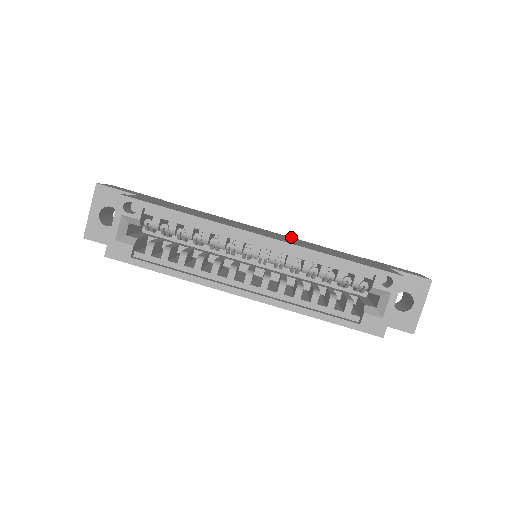
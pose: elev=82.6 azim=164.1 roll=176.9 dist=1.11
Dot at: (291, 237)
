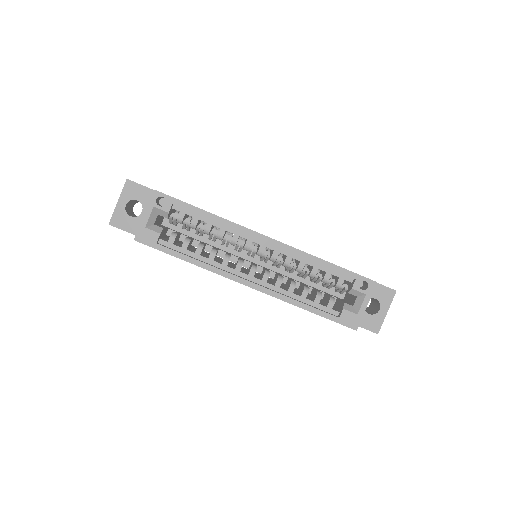
Dot at: occluded
